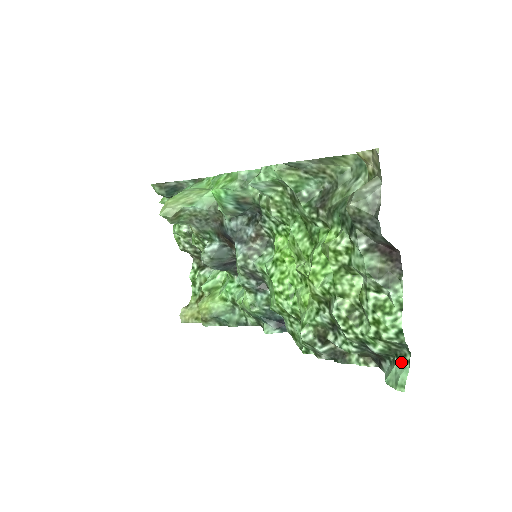
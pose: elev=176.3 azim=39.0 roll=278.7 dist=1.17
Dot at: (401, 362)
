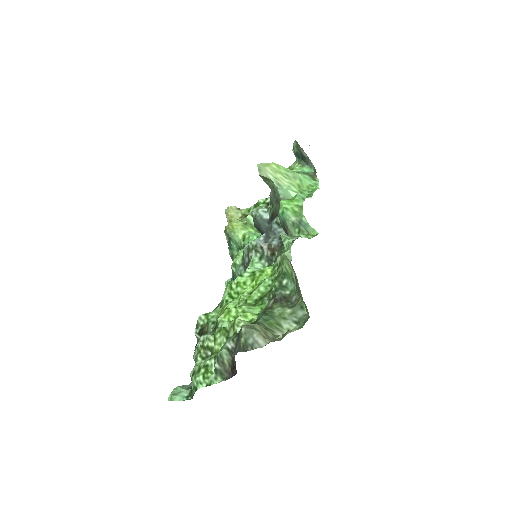
Dot at: (188, 394)
